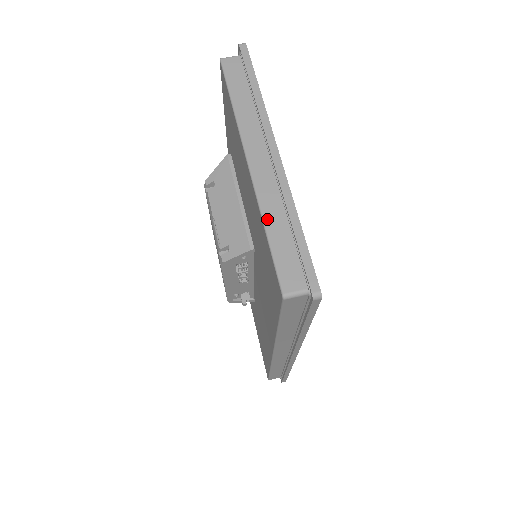
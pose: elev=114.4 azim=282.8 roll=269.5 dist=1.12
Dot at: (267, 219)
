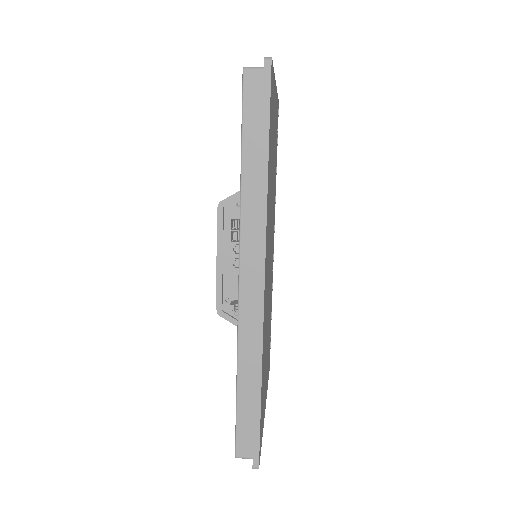
Dot at: occluded
